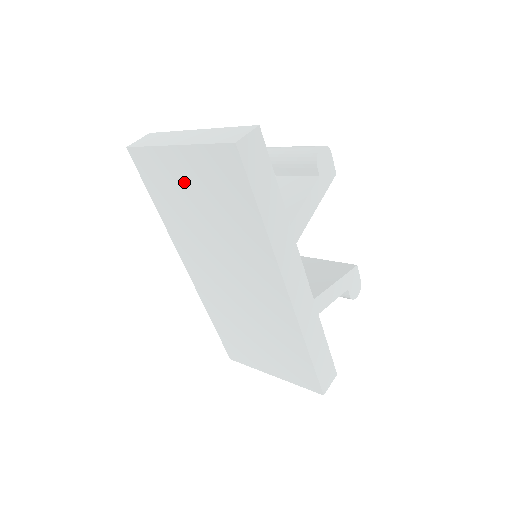
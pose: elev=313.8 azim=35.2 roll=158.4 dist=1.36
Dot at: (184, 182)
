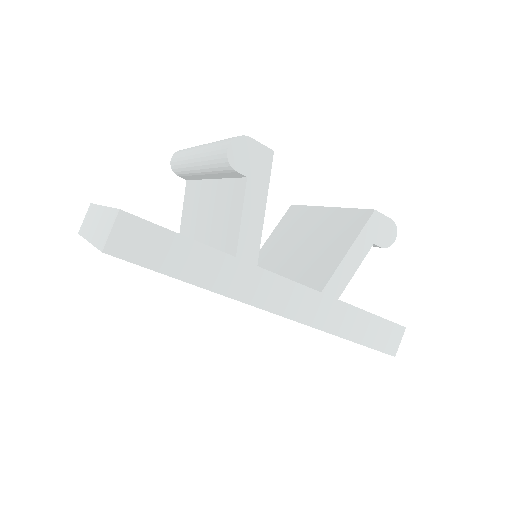
Dot at: occluded
